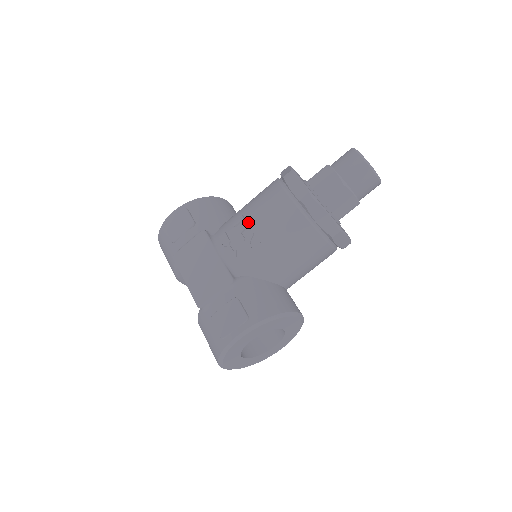
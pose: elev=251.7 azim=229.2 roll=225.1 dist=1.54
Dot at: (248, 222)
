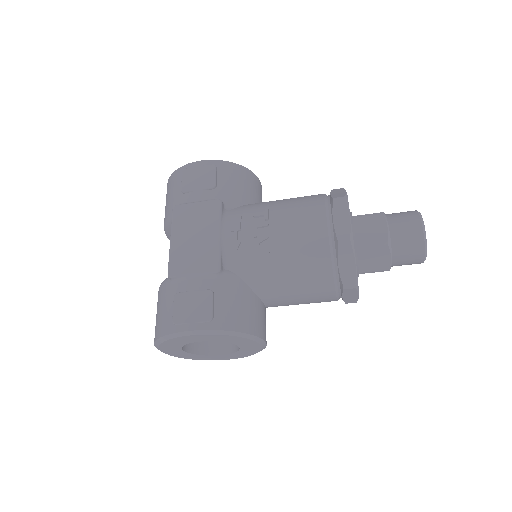
Dot at: (270, 221)
